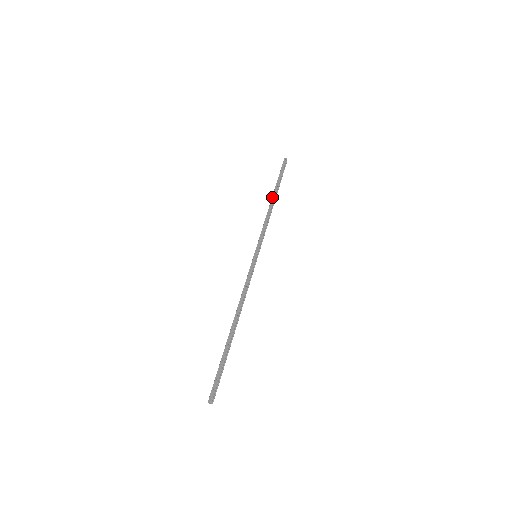
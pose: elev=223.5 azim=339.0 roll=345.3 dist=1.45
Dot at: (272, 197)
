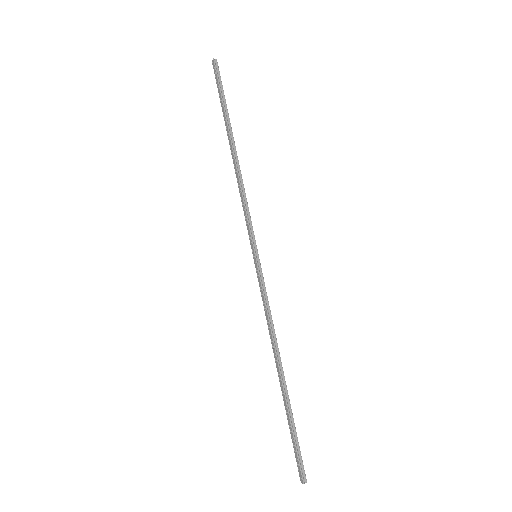
Dot at: occluded
